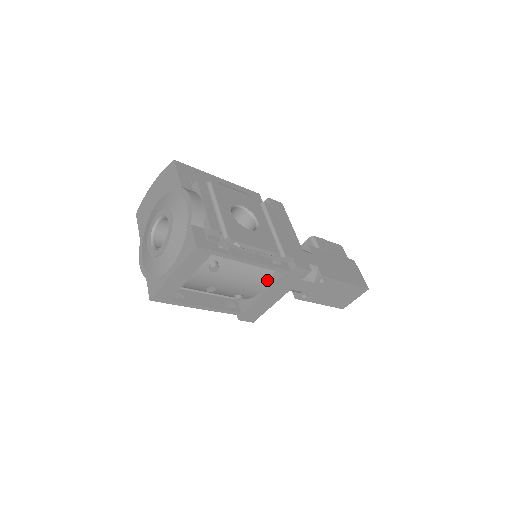
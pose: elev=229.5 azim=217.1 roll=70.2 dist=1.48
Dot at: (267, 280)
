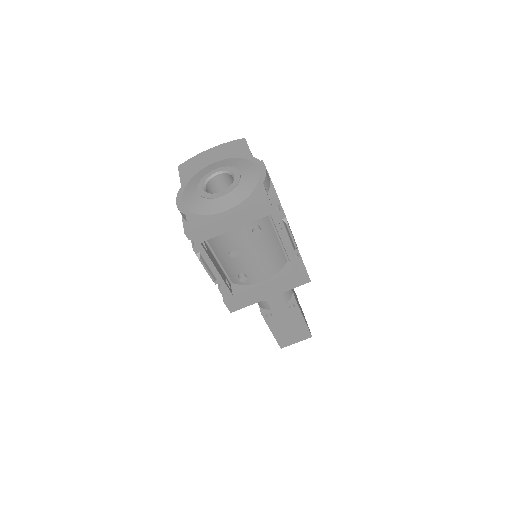
Dot at: (274, 272)
